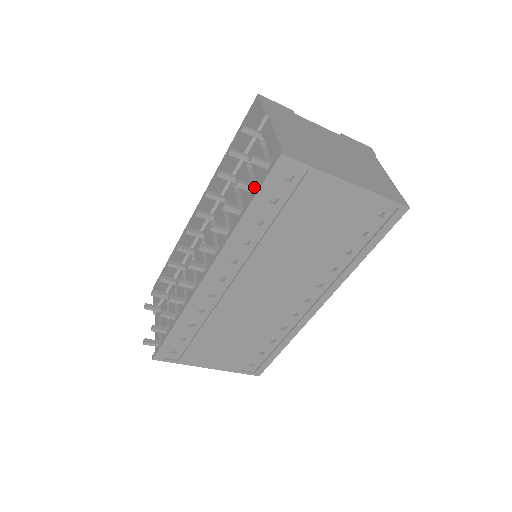
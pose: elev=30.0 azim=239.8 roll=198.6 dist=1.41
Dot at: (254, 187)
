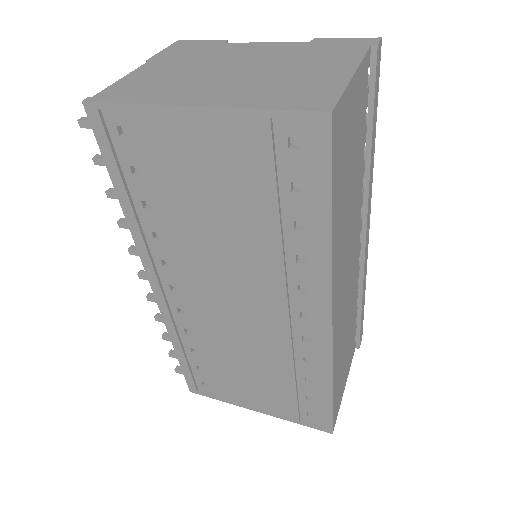
Dot at: occluded
